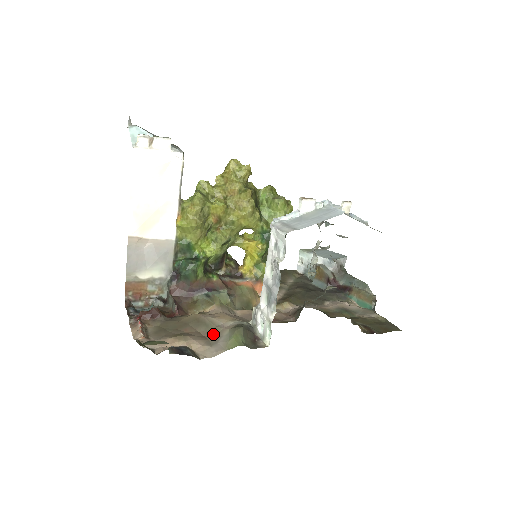
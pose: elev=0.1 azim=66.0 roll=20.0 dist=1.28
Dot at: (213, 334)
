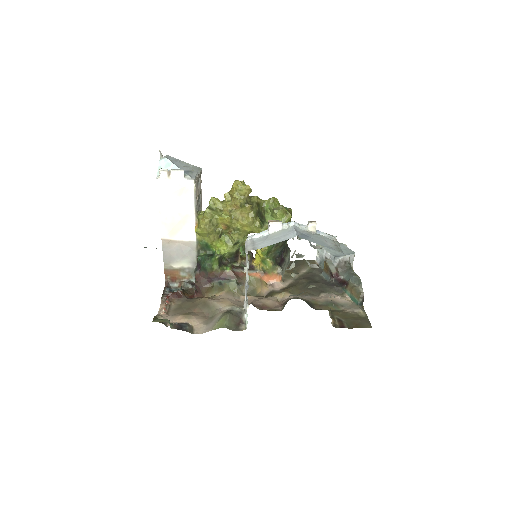
Dot at: (212, 315)
